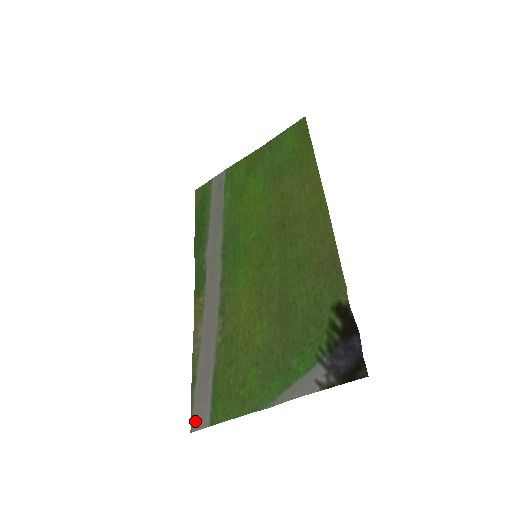
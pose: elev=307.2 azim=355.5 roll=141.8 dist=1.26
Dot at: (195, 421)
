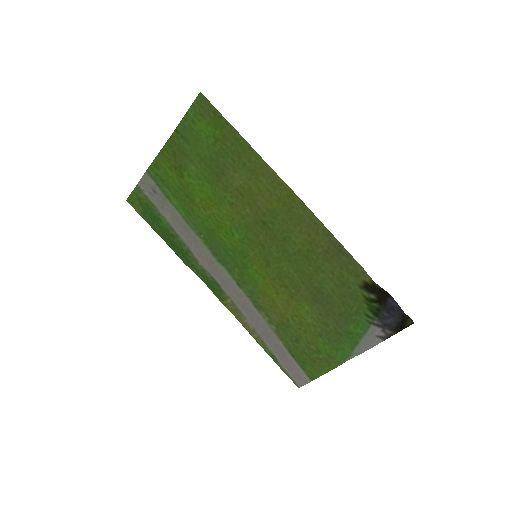
Dot at: (297, 381)
